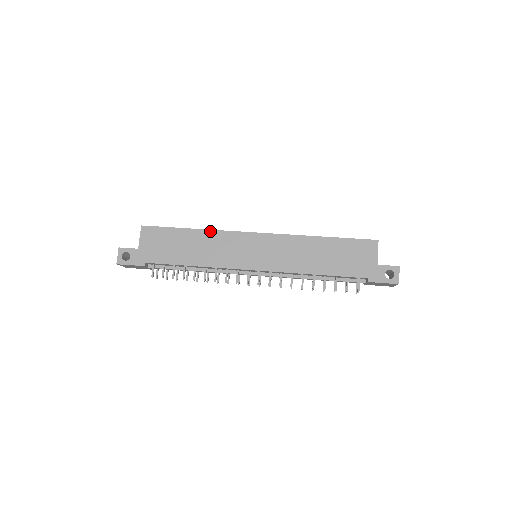
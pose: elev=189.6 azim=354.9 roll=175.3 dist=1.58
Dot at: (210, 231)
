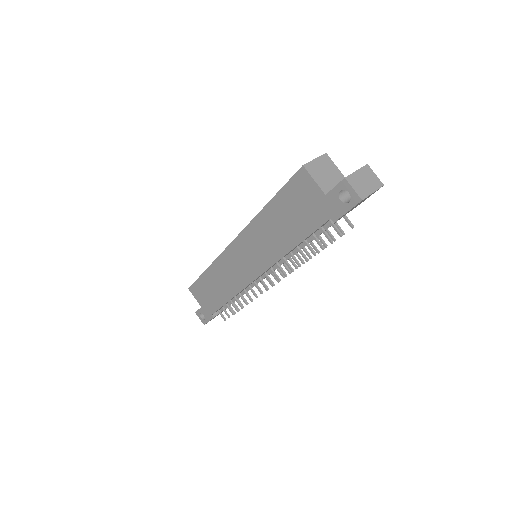
Dot at: (212, 265)
